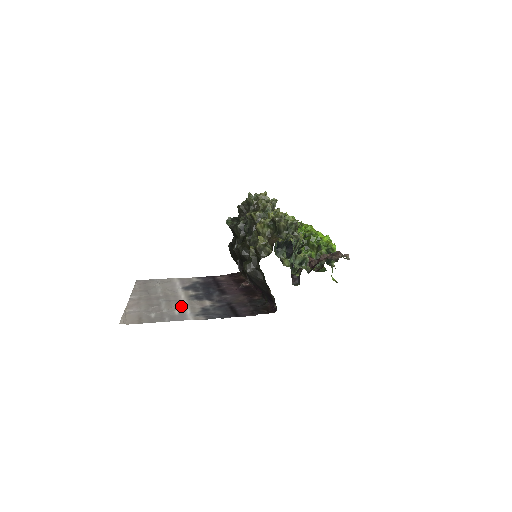
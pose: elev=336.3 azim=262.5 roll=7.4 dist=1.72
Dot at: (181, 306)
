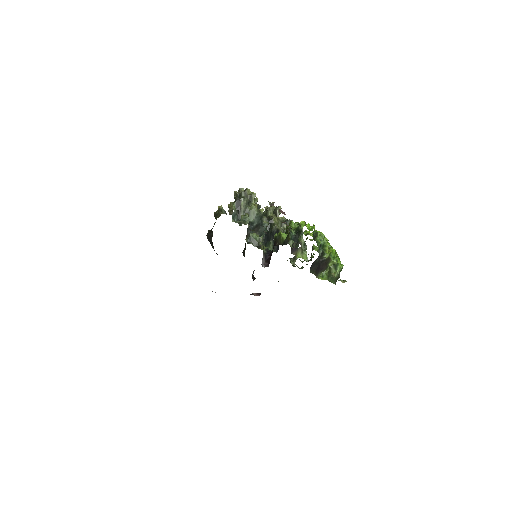
Dot at: occluded
